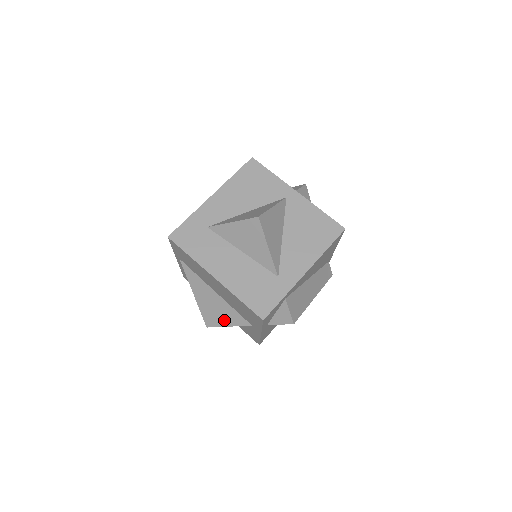
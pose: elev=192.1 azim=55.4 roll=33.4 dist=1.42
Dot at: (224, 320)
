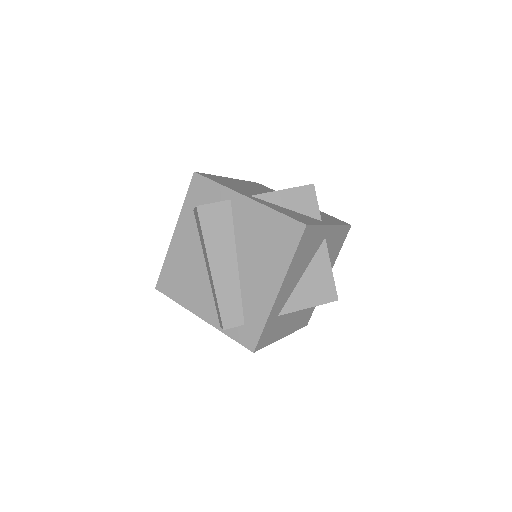
Dot at: occluded
